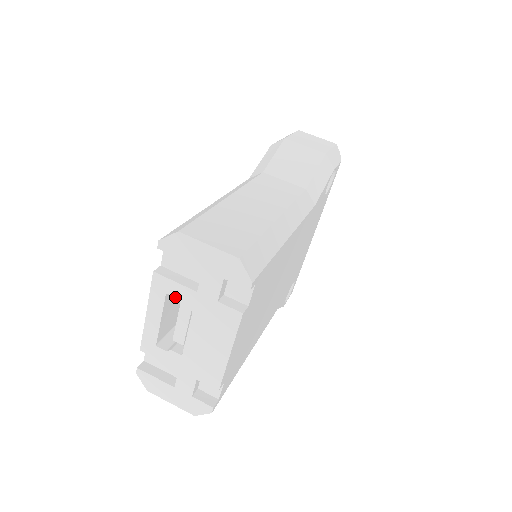
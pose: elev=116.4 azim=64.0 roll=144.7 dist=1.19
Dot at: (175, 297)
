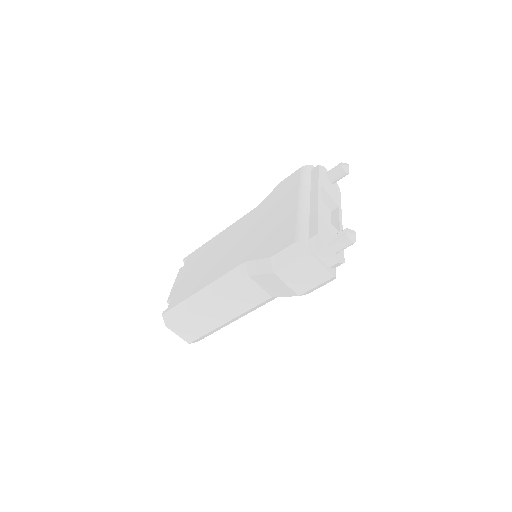
Dot at: occluded
